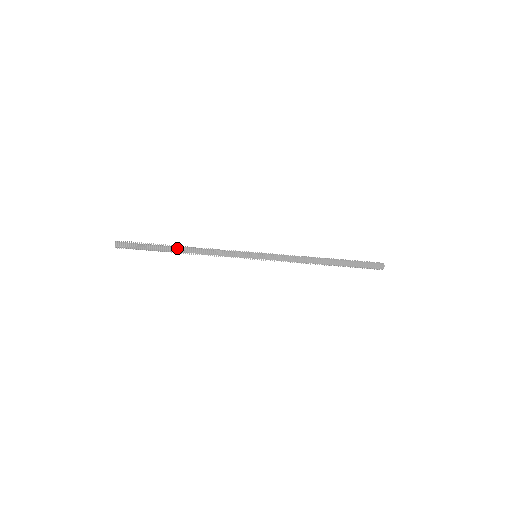
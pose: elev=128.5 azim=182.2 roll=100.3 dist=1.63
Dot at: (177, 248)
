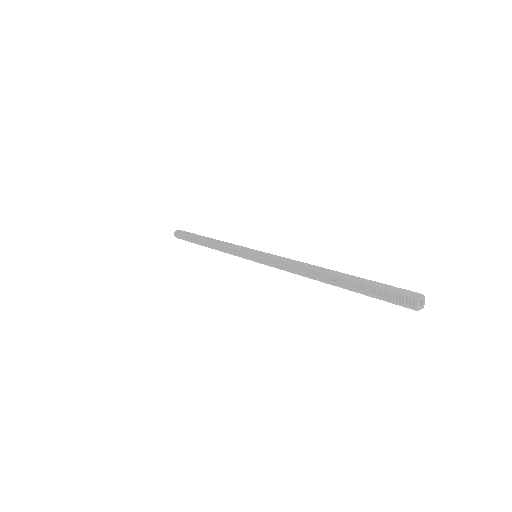
Dot at: (204, 237)
